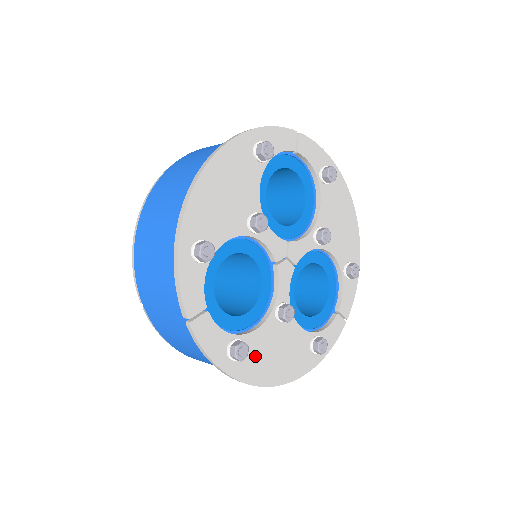
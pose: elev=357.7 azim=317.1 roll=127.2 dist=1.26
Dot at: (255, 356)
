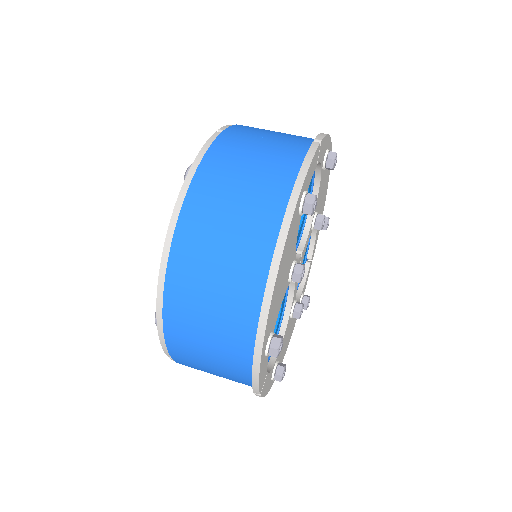
Dot at: (280, 357)
